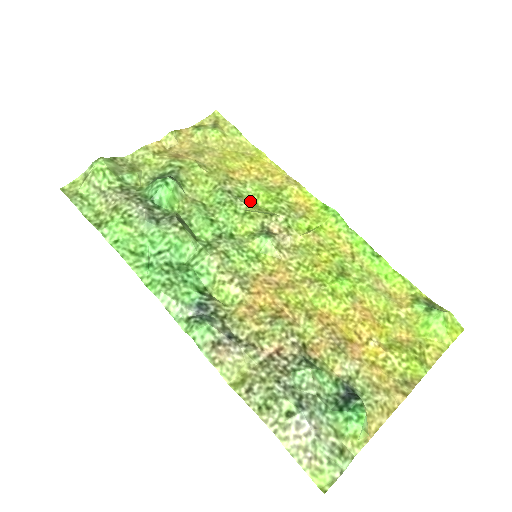
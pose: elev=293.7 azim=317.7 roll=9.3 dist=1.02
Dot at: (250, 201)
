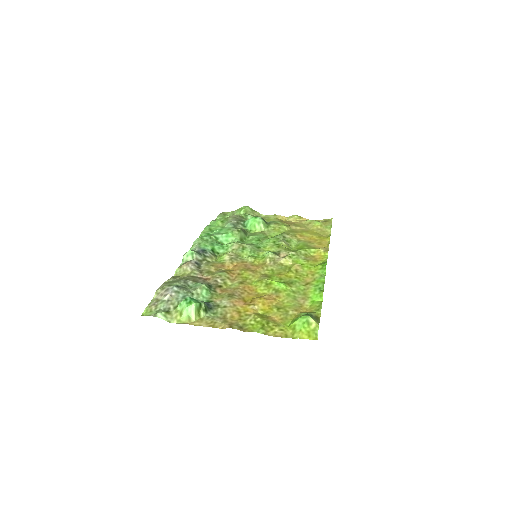
Dot at: (290, 245)
